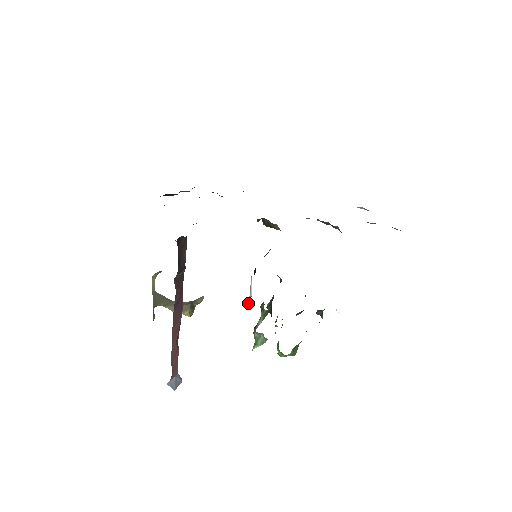
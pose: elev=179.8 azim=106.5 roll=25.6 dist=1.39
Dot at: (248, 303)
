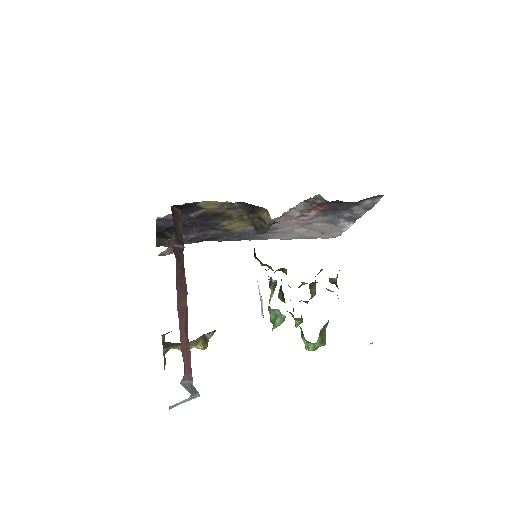
Dot at: (261, 313)
